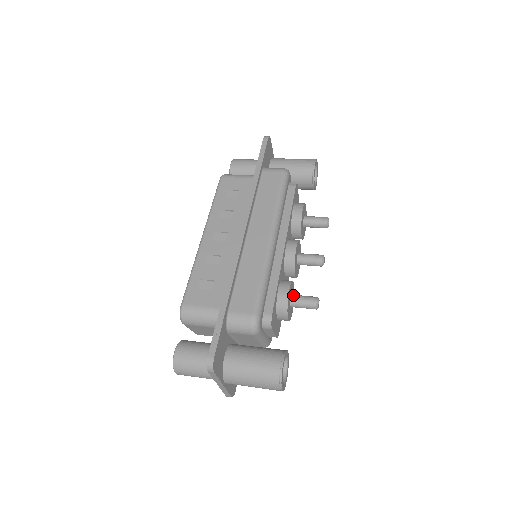
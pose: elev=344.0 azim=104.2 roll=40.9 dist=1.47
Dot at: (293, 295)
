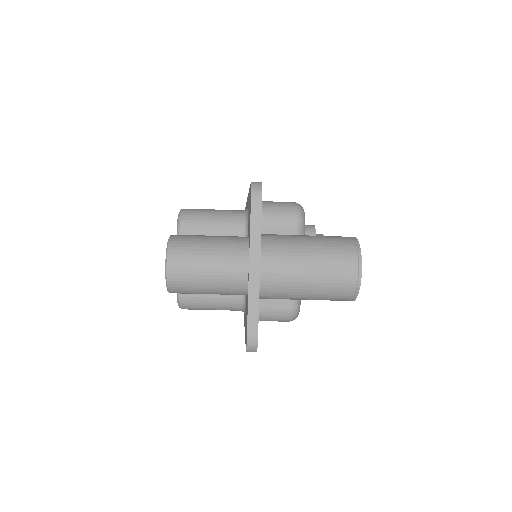
Dot at: occluded
